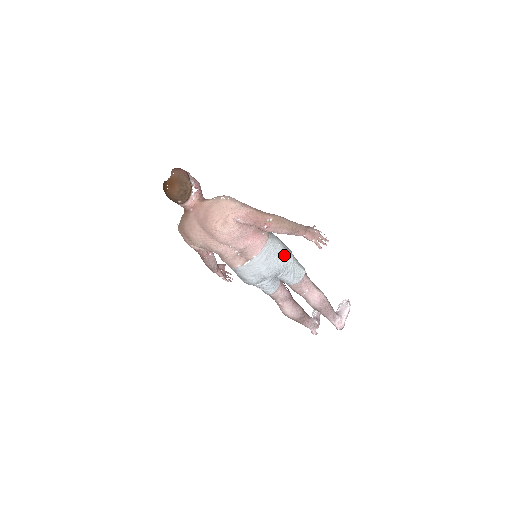
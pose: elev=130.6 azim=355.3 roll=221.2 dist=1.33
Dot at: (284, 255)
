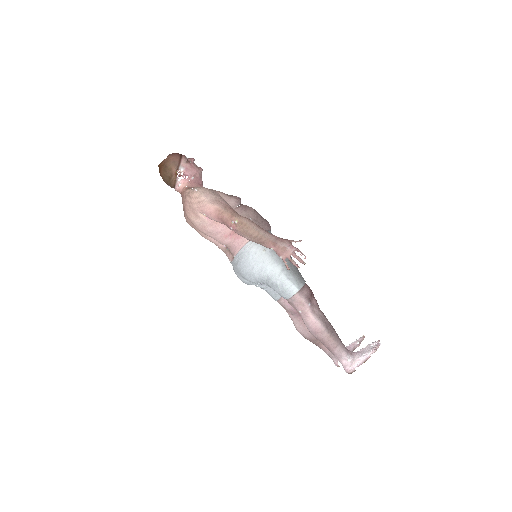
Dot at: (266, 264)
